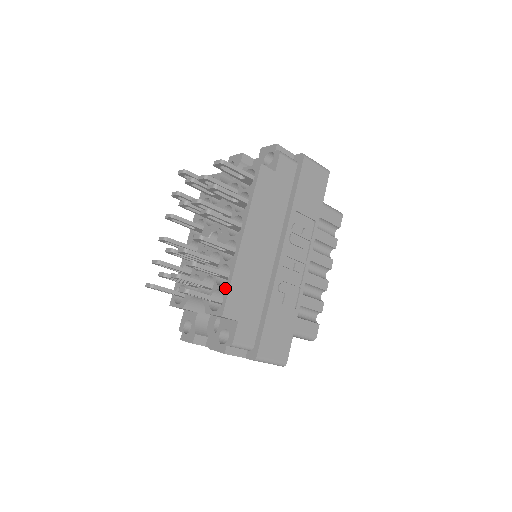
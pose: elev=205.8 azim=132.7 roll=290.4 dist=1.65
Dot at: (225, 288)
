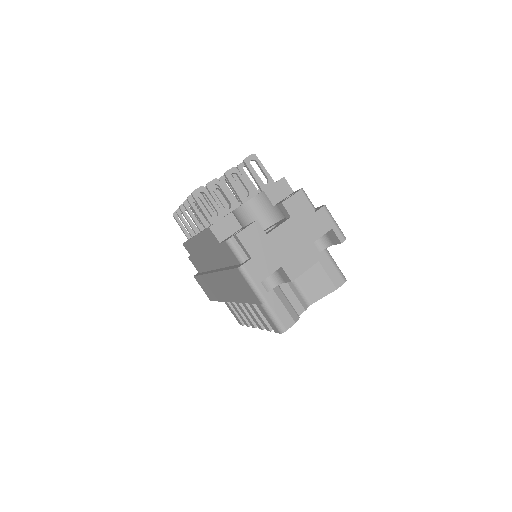
Dot at: occluded
